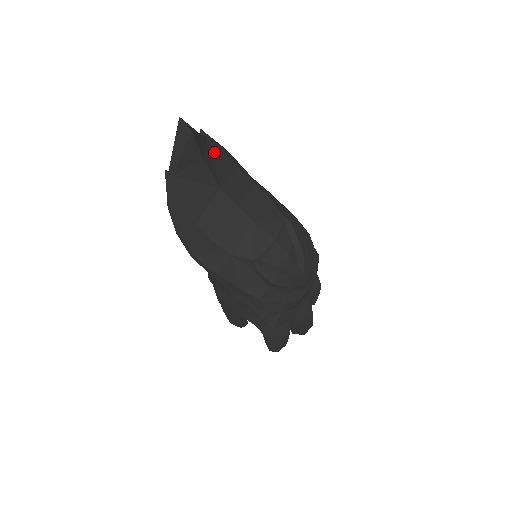
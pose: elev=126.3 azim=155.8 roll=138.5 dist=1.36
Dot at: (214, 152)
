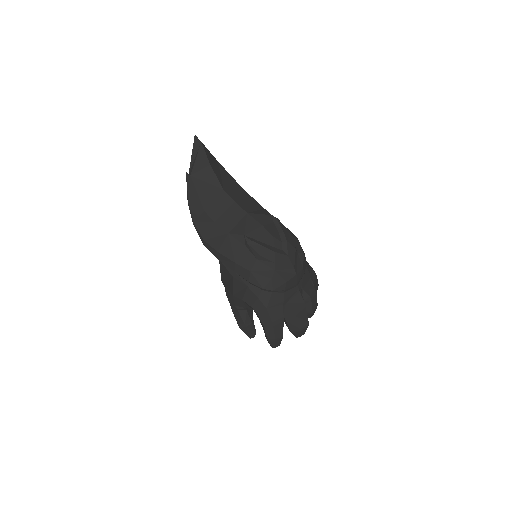
Dot at: (222, 170)
